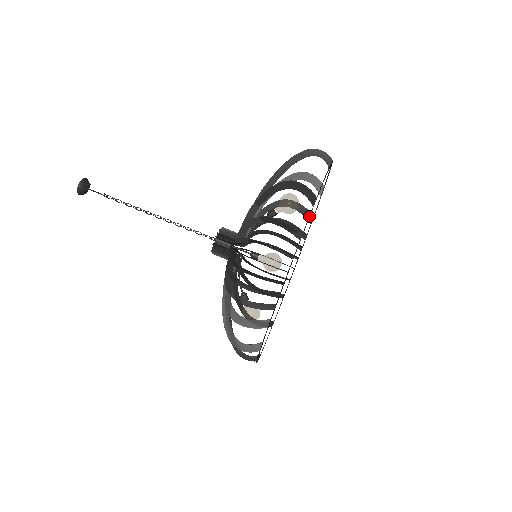
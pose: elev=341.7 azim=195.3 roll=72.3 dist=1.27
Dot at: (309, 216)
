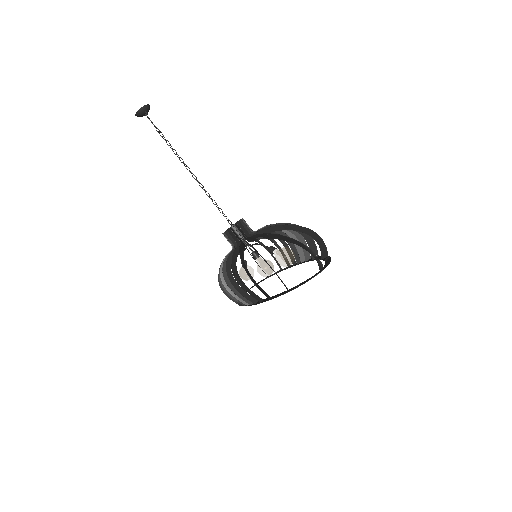
Dot at: occluded
